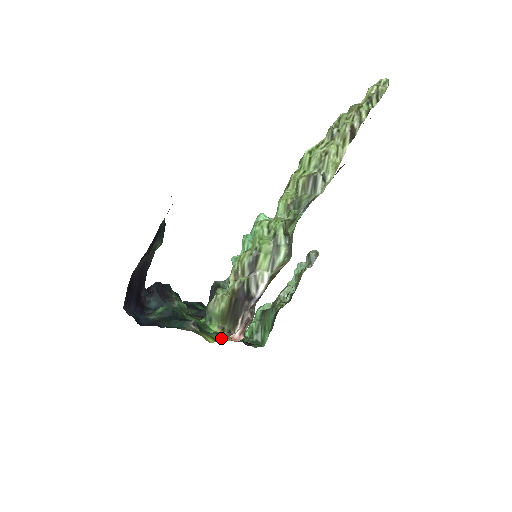
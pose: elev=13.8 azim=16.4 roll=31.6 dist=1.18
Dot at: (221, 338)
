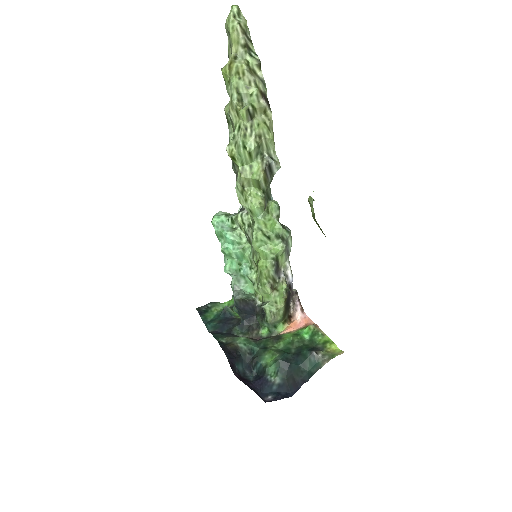
Dot at: (321, 334)
